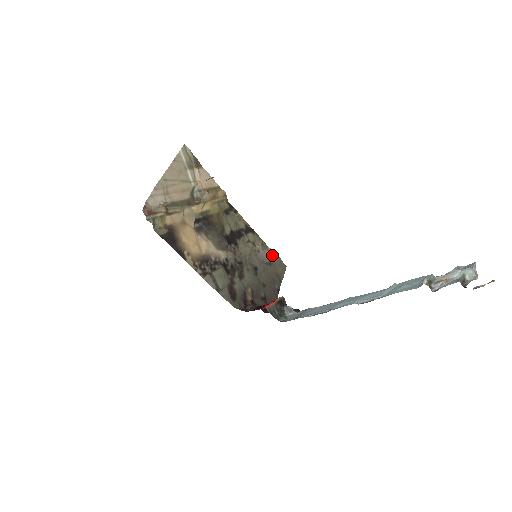
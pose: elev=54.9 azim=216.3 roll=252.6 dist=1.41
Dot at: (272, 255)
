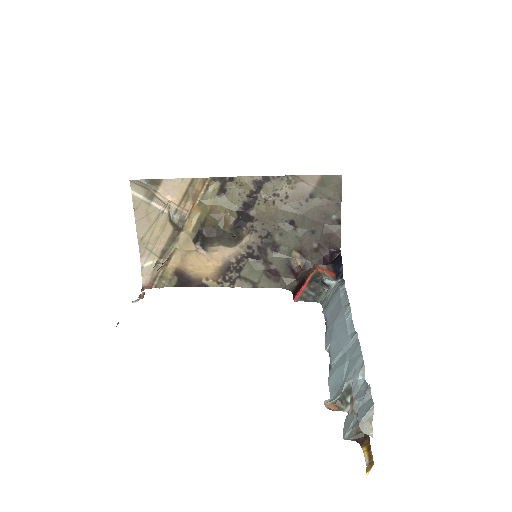
Dot at: (310, 181)
